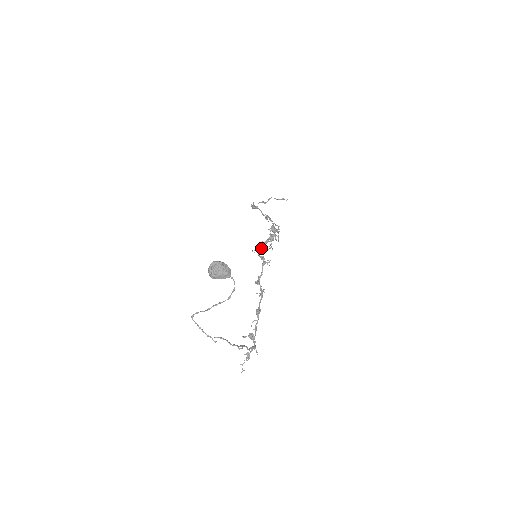
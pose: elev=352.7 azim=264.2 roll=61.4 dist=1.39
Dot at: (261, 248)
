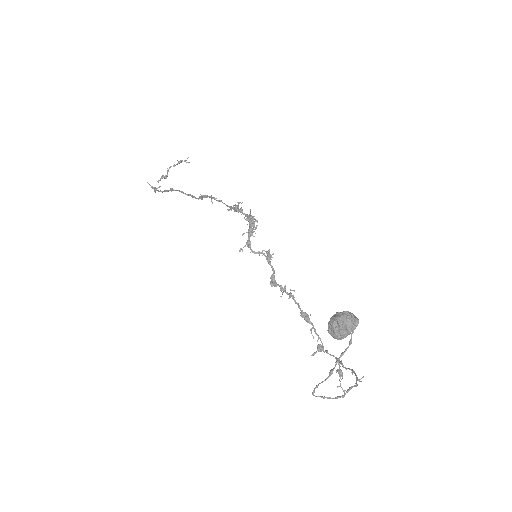
Dot at: (249, 242)
